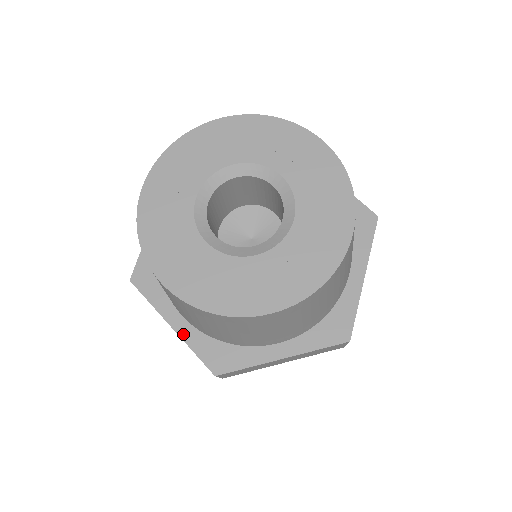
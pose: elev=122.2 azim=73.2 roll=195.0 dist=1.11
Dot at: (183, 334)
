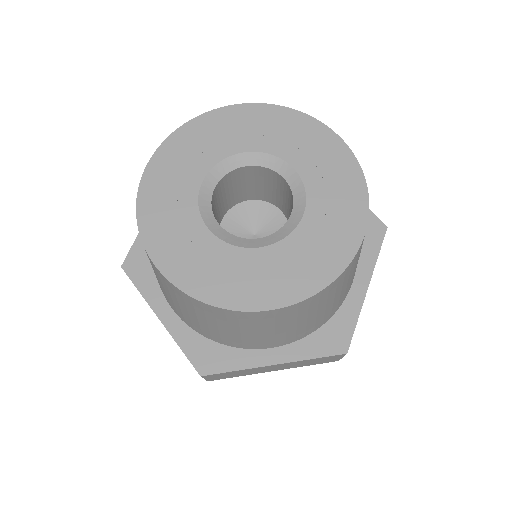
Dot at: (290, 358)
